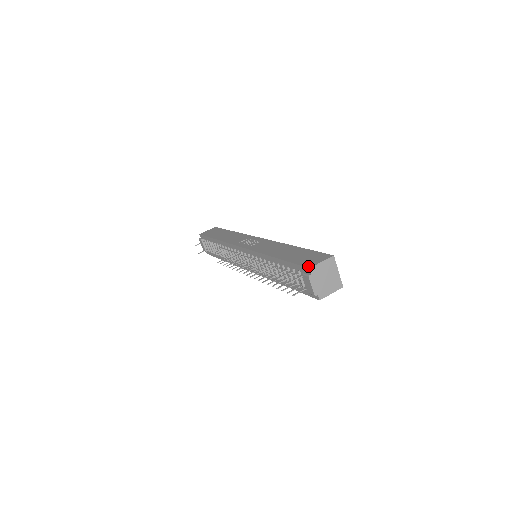
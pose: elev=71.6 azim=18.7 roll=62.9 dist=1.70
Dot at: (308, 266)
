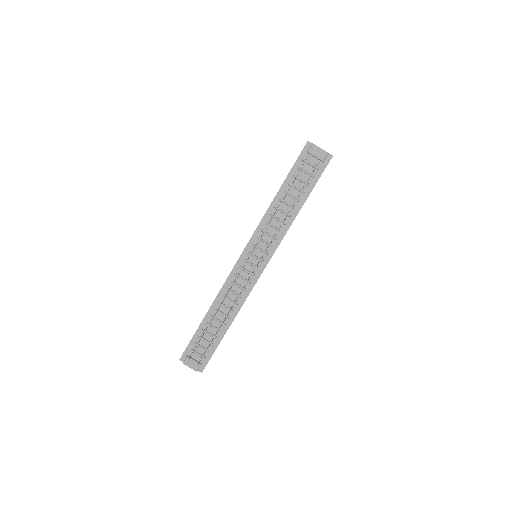
Dot at: occluded
